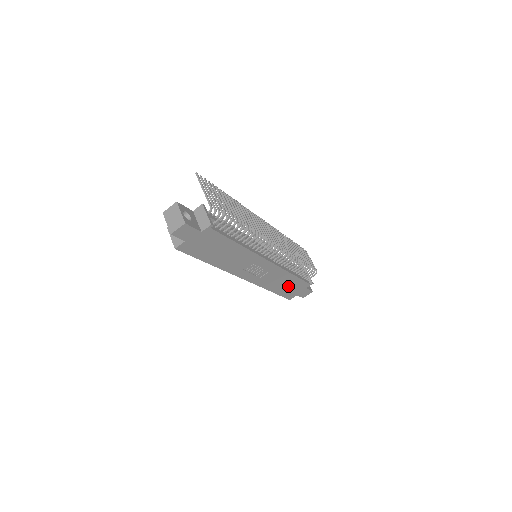
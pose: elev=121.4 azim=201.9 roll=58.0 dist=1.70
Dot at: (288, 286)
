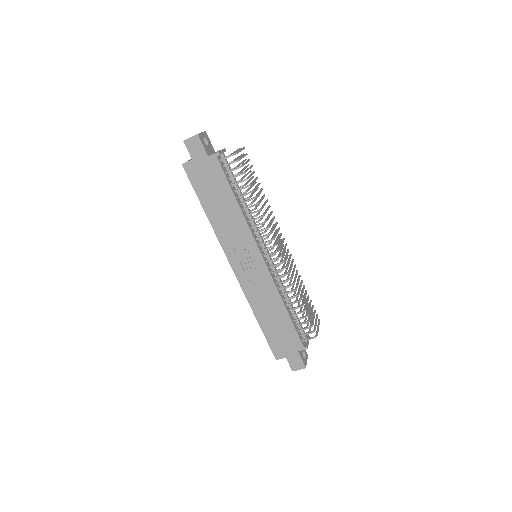
Dot at: (277, 327)
